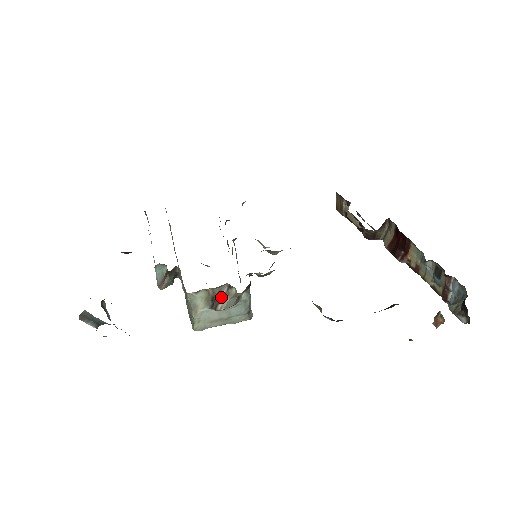
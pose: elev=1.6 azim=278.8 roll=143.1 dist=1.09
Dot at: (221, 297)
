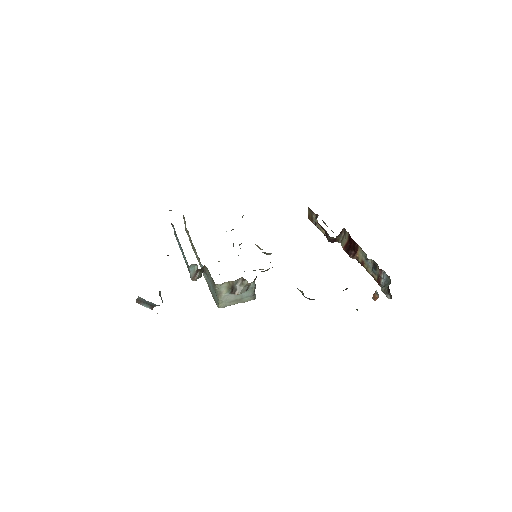
Dot at: (238, 286)
